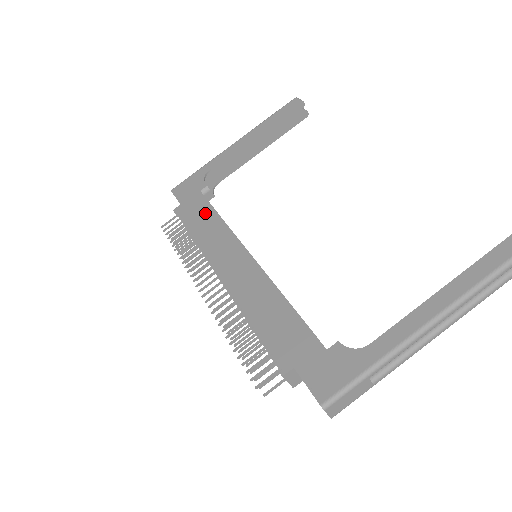
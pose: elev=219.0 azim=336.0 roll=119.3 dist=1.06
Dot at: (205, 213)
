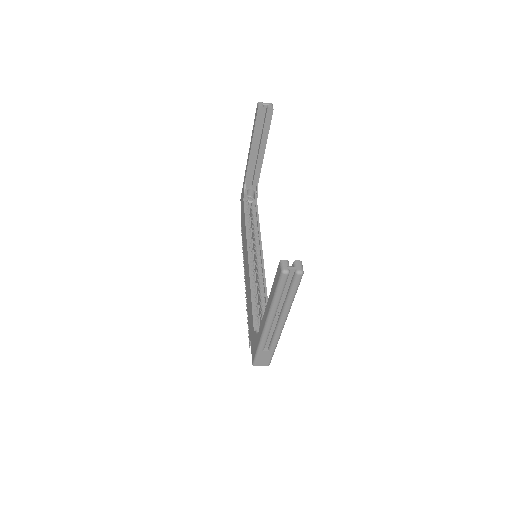
Dot at: (244, 222)
